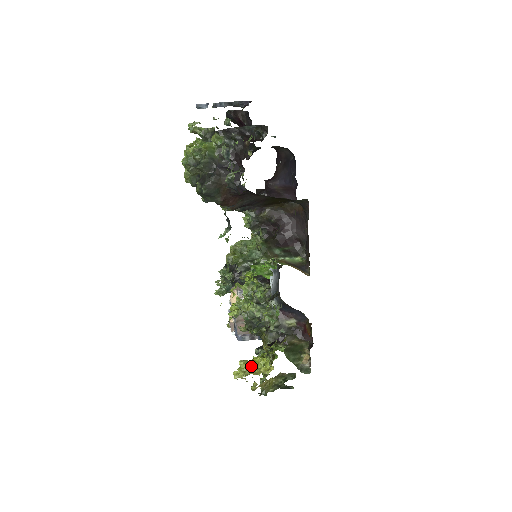
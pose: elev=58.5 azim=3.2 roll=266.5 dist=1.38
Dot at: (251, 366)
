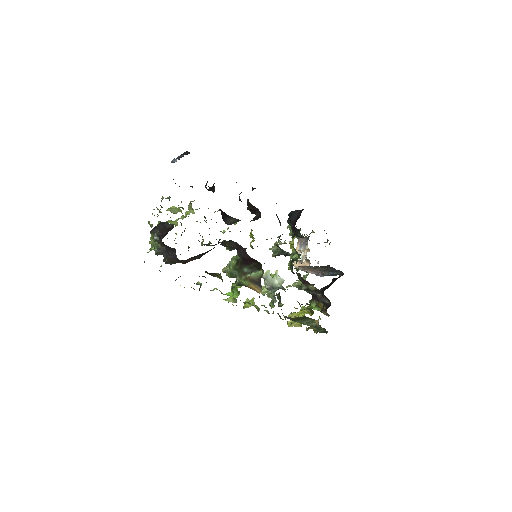
Dot at: occluded
